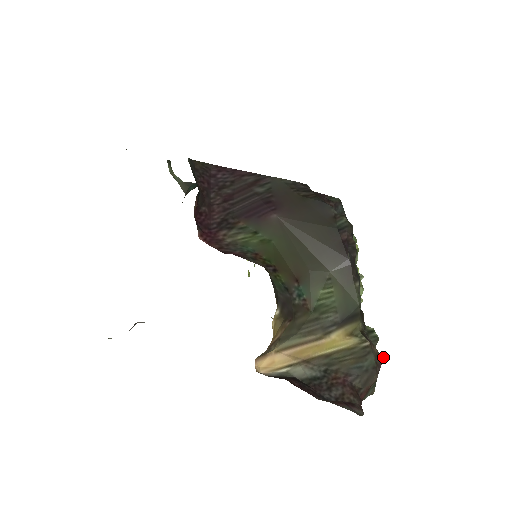
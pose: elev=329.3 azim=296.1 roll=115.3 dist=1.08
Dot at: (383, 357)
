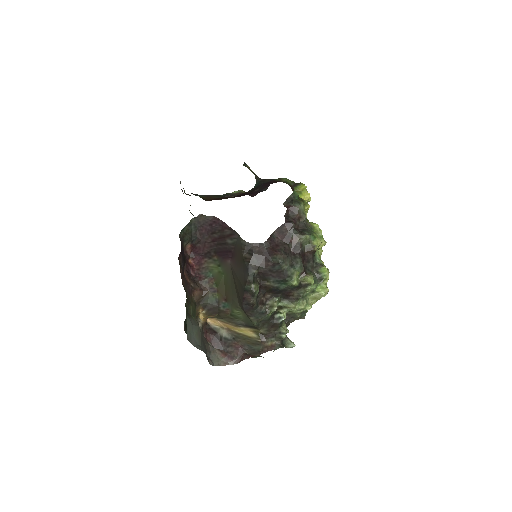
Dot at: (276, 348)
